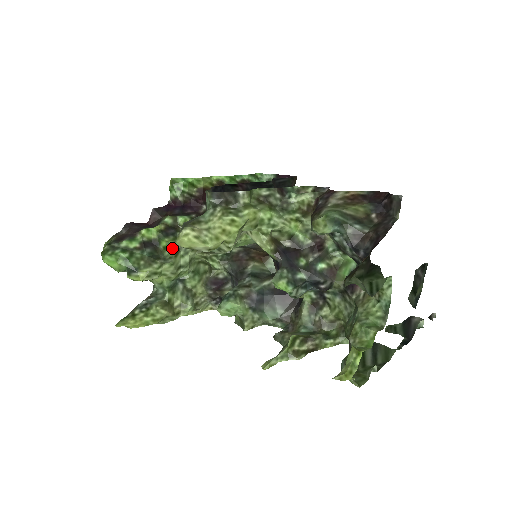
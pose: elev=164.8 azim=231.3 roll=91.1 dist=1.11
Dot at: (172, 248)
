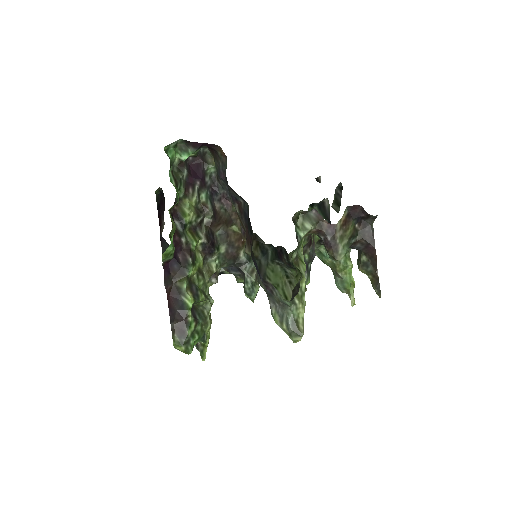
Dot at: (205, 299)
